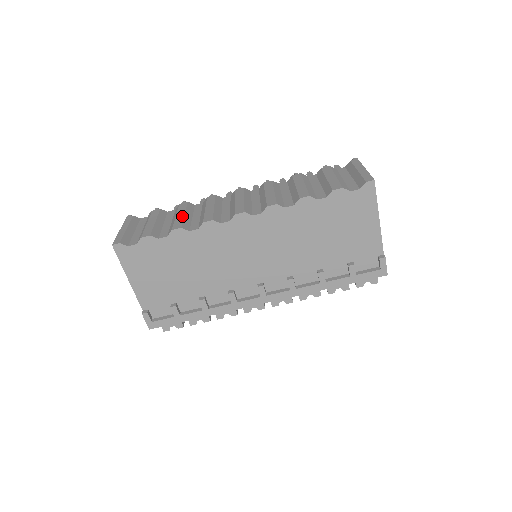
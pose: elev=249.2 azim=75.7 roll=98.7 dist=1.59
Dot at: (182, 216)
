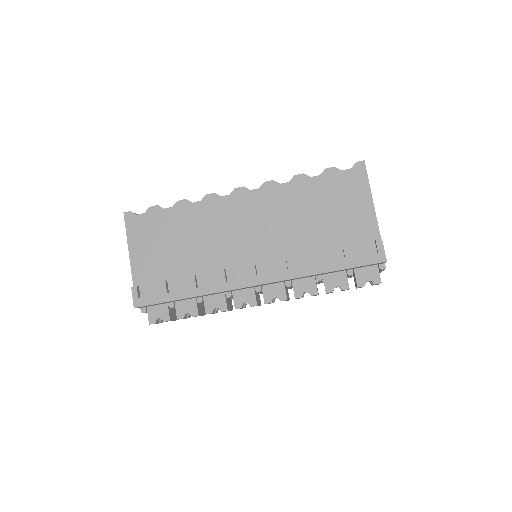
Dot at: occluded
